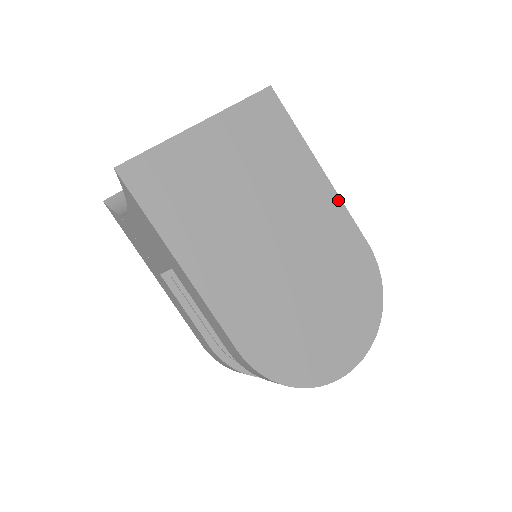
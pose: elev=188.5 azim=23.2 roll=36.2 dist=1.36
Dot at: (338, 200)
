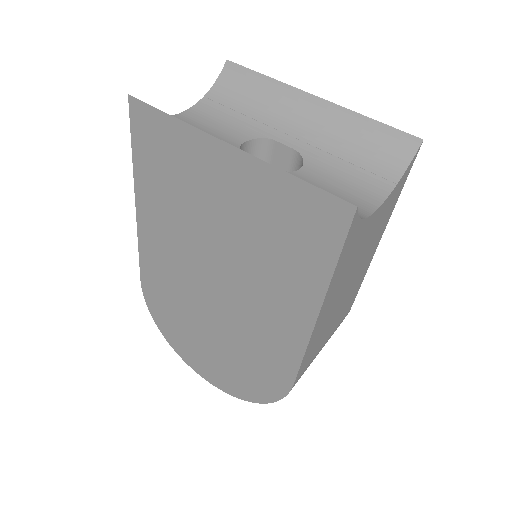
Dot at: (303, 344)
